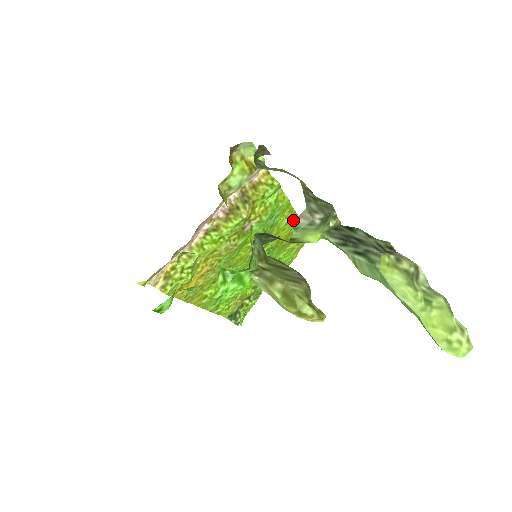
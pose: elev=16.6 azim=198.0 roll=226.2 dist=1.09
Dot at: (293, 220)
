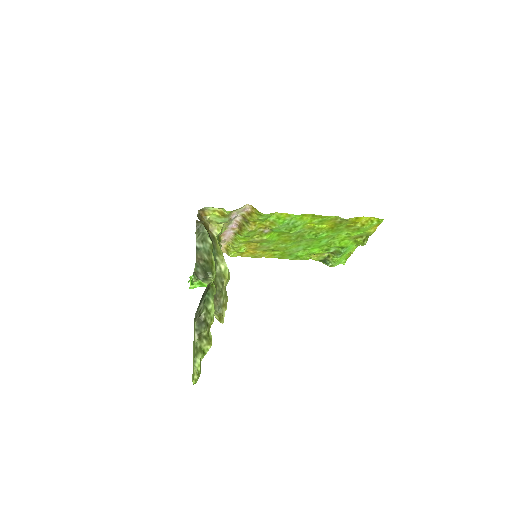
Dot at: (326, 219)
